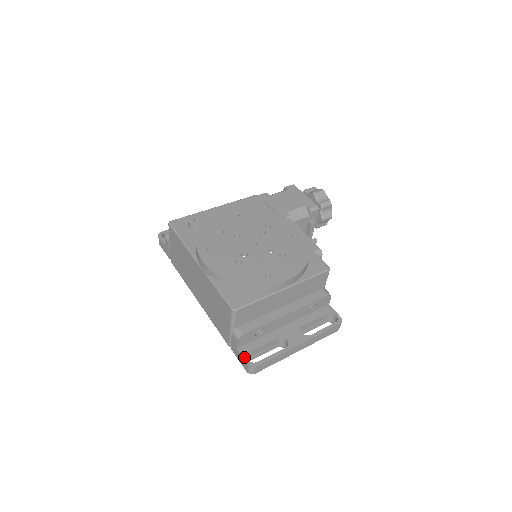
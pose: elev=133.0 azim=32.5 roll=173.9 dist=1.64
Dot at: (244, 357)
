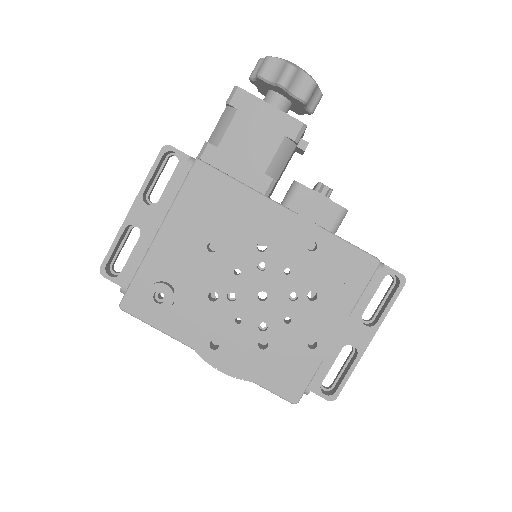
Dot at: (319, 394)
